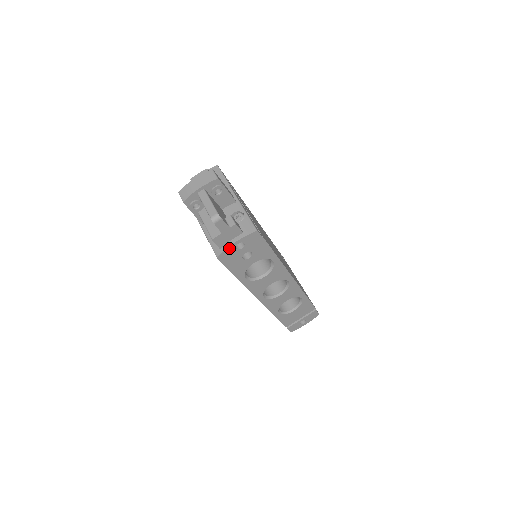
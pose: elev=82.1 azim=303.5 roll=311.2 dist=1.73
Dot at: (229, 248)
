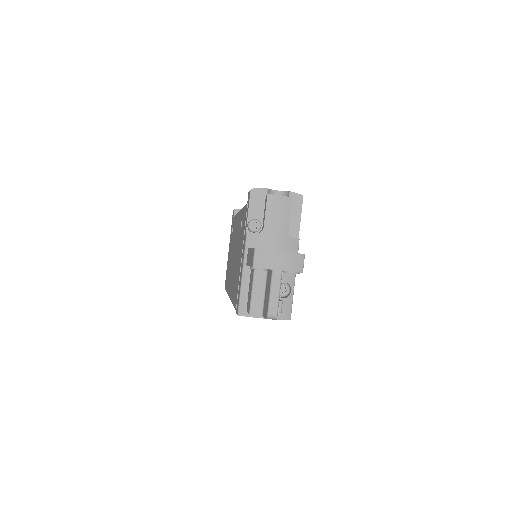
Dot at: (255, 317)
